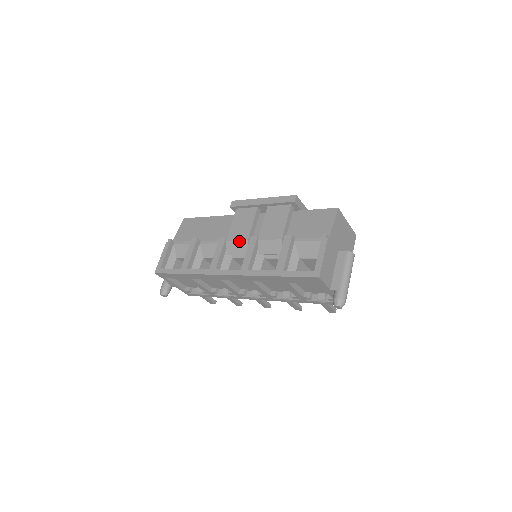
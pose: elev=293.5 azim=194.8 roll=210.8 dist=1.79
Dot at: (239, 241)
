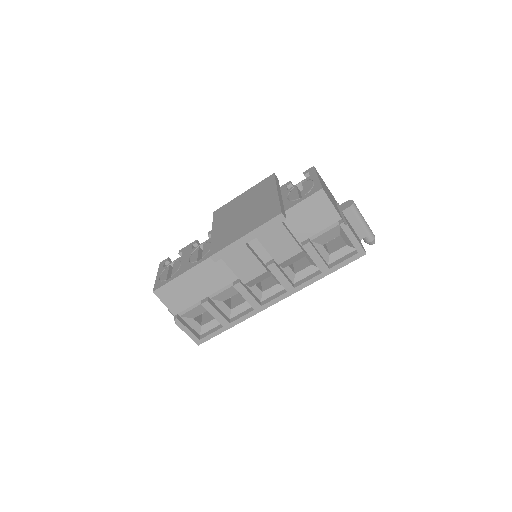
Dot at: (259, 277)
